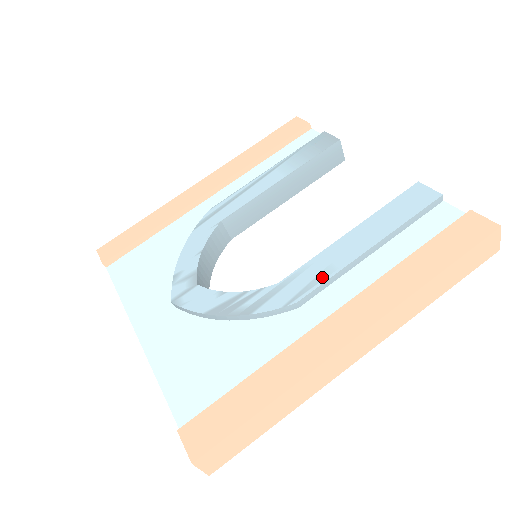
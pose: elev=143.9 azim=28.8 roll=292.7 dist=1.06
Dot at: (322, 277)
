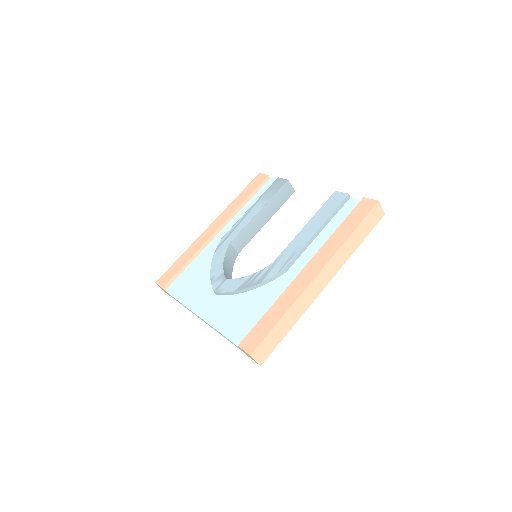
Dot at: (295, 252)
